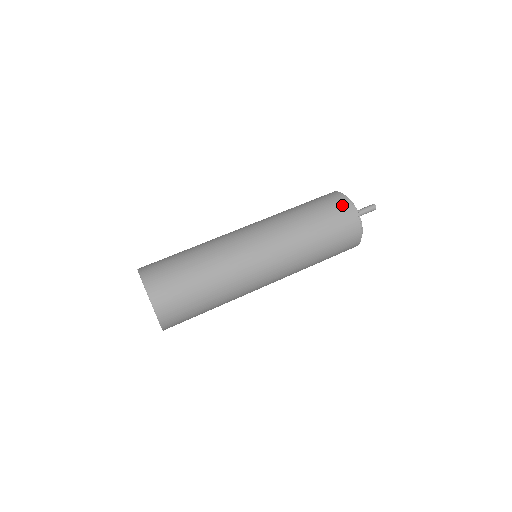
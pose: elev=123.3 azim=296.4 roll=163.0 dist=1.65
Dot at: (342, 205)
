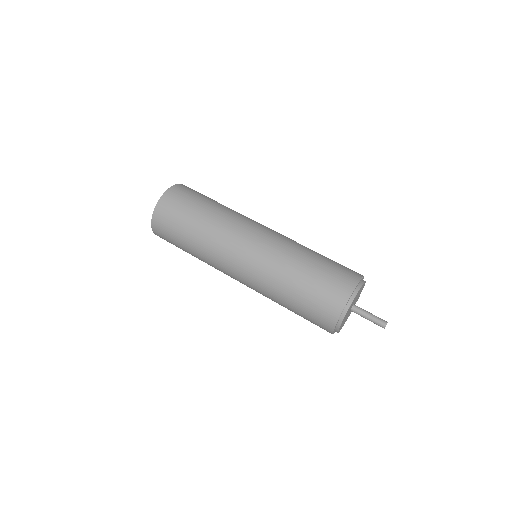
Dot at: (345, 282)
